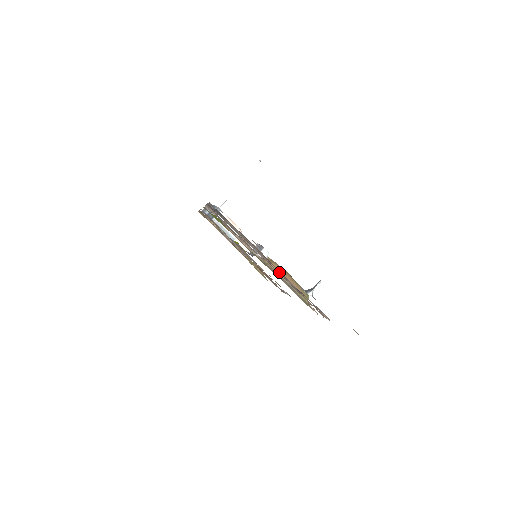
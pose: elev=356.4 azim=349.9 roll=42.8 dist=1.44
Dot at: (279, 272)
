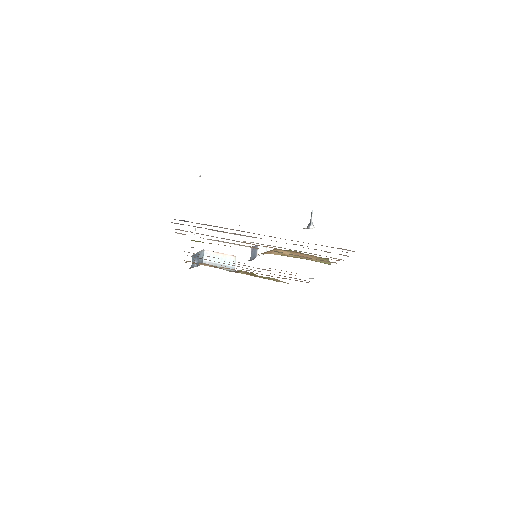
Dot at: (285, 253)
